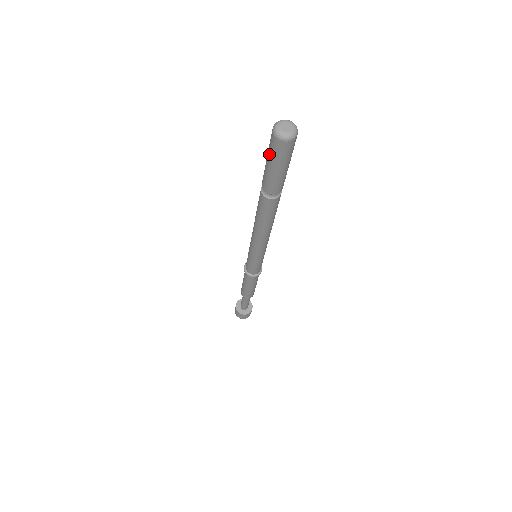
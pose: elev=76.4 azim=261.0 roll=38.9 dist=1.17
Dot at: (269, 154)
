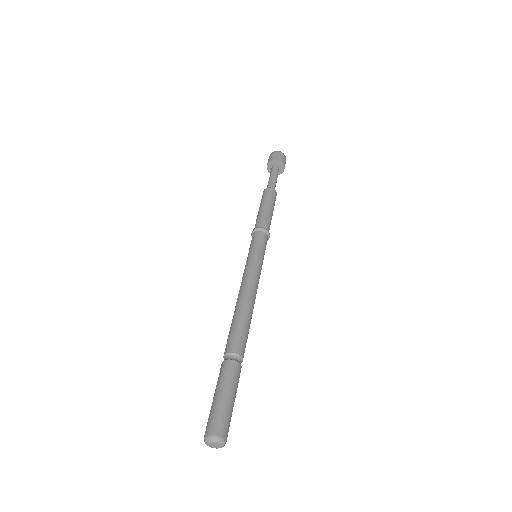
Dot at: occluded
